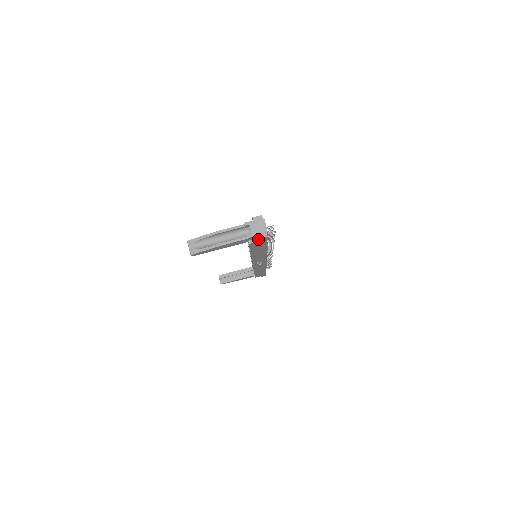
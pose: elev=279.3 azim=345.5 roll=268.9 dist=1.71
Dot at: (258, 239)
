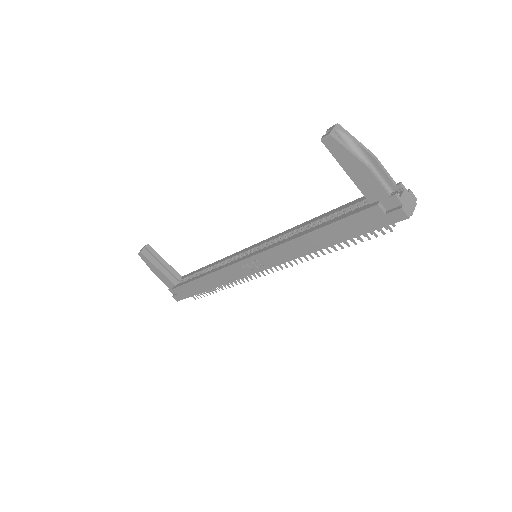
Dot at: (398, 209)
